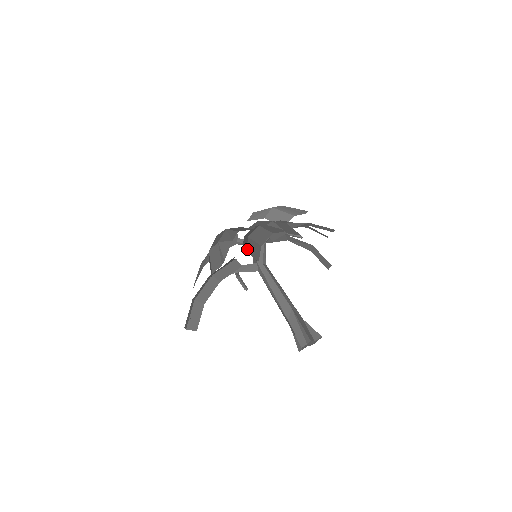
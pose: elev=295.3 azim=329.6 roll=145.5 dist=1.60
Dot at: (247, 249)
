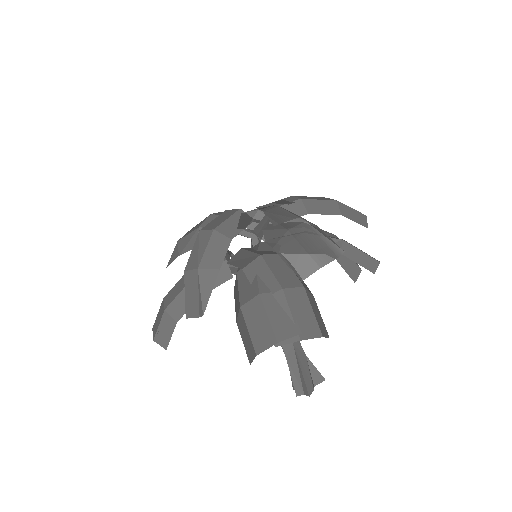
Dot at: (237, 320)
